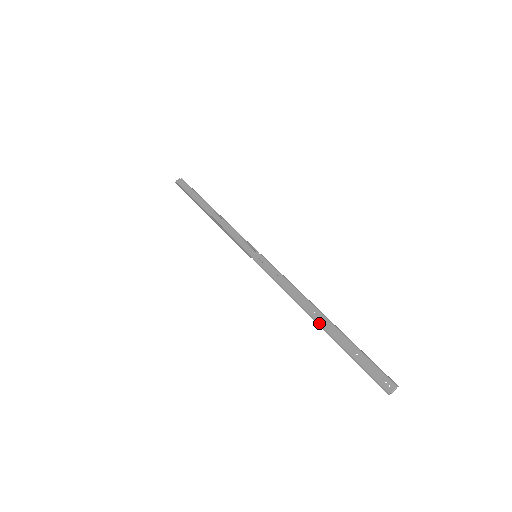
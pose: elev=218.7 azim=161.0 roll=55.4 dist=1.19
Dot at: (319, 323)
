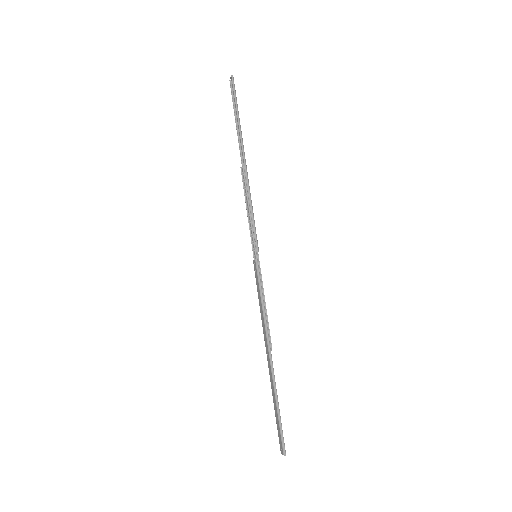
Dot at: (268, 366)
